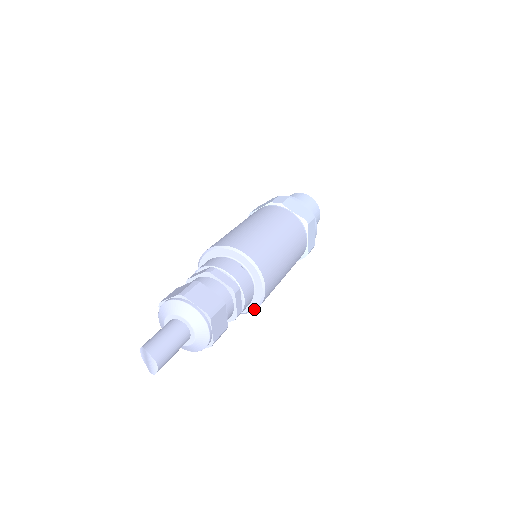
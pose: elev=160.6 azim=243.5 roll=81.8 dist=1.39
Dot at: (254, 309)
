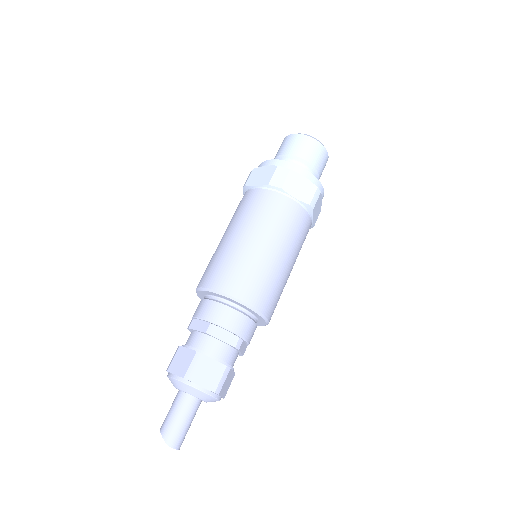
Dot at: (259, 325)
